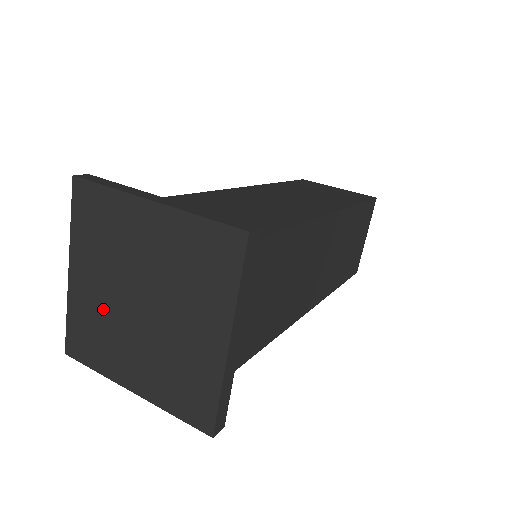
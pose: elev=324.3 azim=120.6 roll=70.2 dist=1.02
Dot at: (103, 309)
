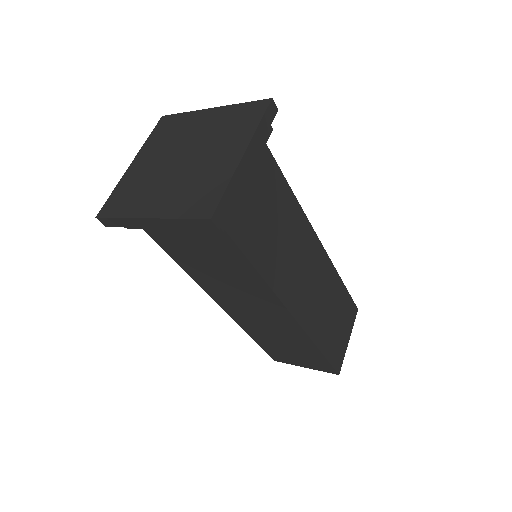
Dot at: (149, 174)
